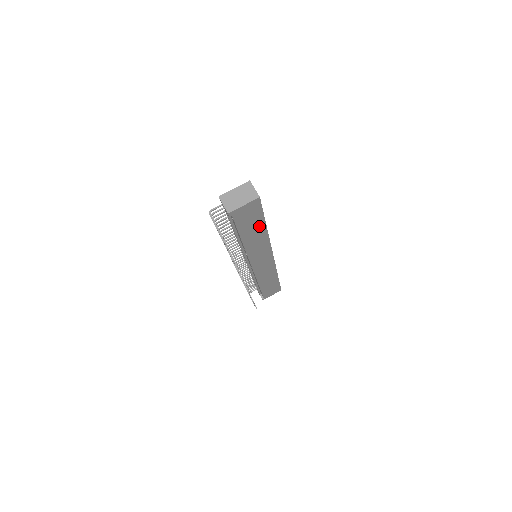
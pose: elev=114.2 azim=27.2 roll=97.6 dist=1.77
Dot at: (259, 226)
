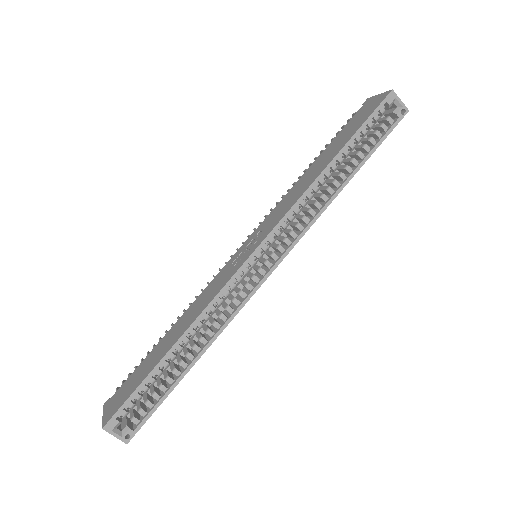
Dot at: occluded
